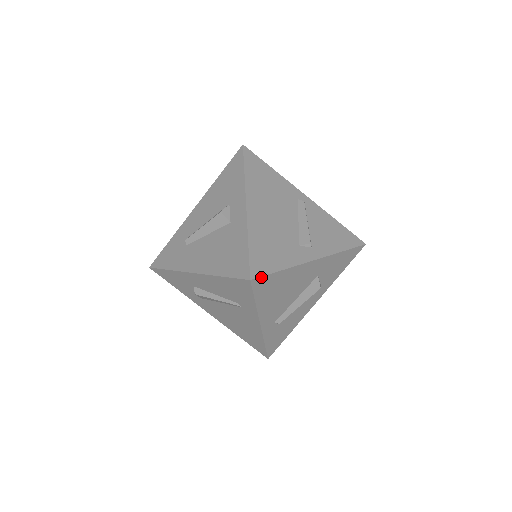
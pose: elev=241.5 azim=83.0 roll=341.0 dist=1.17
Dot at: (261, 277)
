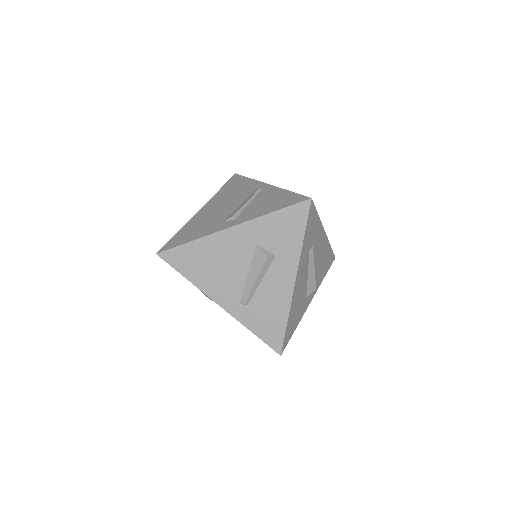
Dot at: (168, 250)
